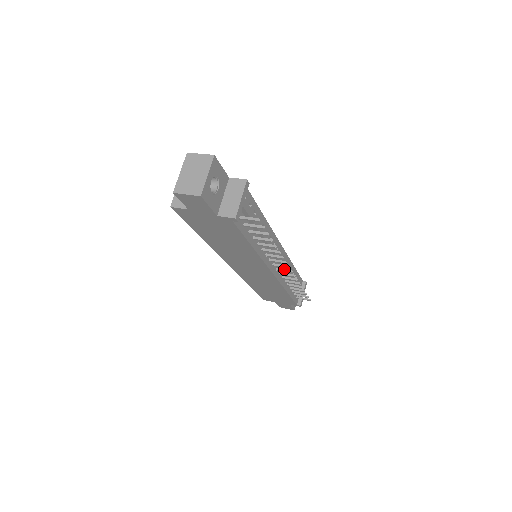
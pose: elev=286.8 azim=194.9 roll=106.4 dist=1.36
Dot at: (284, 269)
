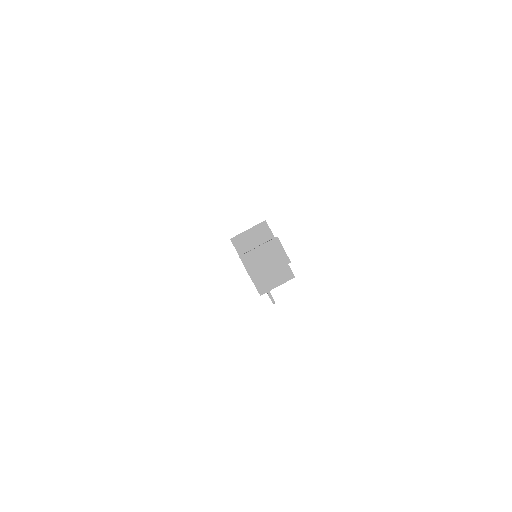
Dot at: occluded
